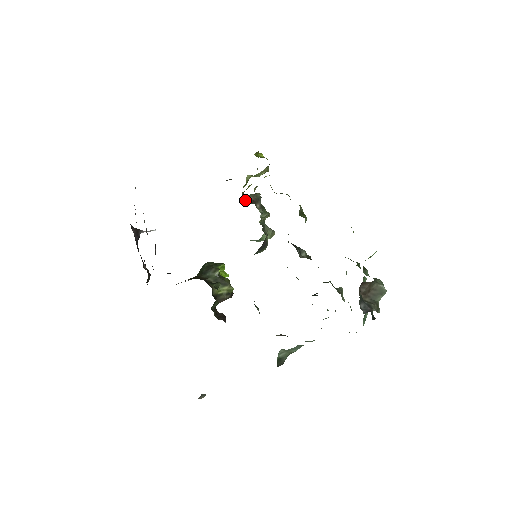
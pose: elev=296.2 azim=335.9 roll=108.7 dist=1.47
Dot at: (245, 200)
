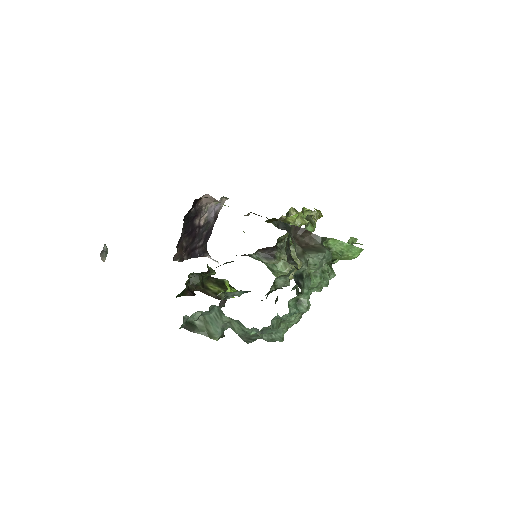
Dot at: occluded
